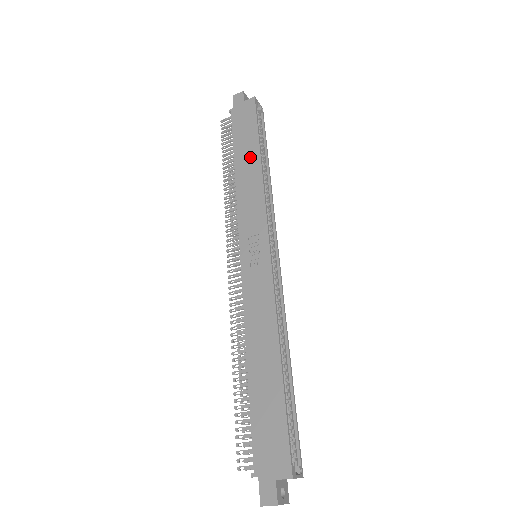
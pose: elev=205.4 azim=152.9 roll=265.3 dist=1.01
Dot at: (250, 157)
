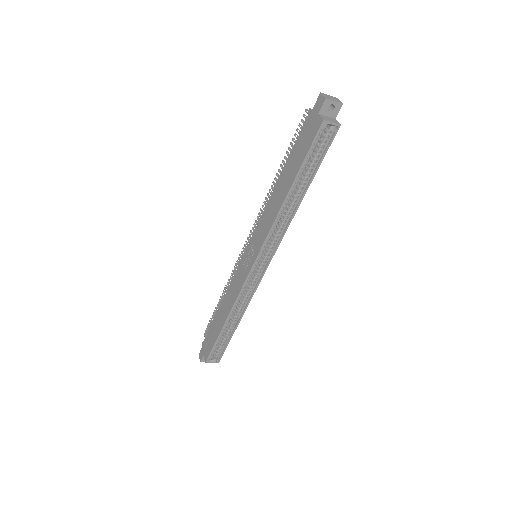
Dot at: (285, 184)
